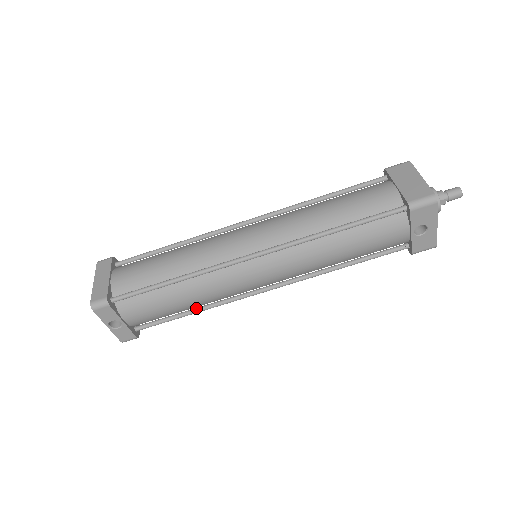
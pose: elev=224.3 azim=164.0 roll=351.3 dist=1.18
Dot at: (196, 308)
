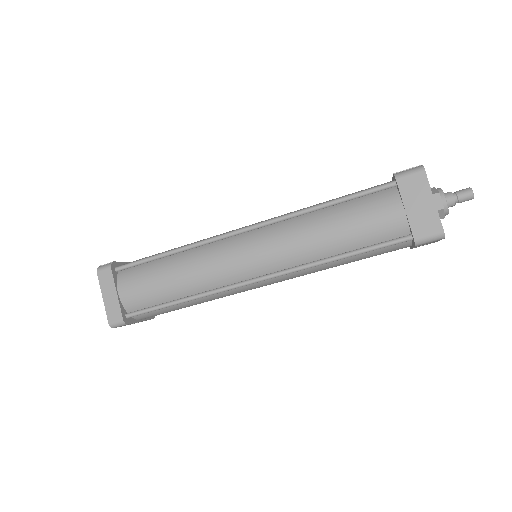
Dot at: occluded
